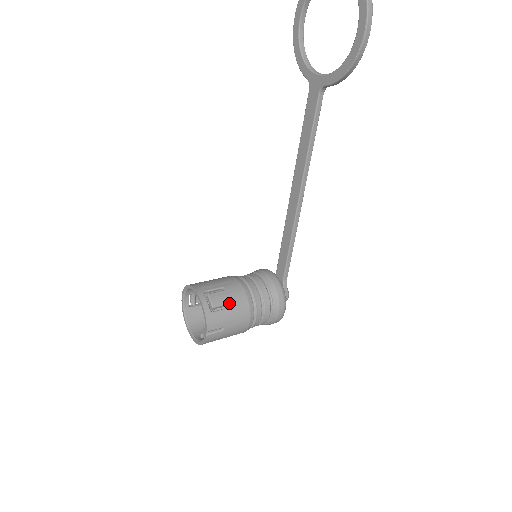
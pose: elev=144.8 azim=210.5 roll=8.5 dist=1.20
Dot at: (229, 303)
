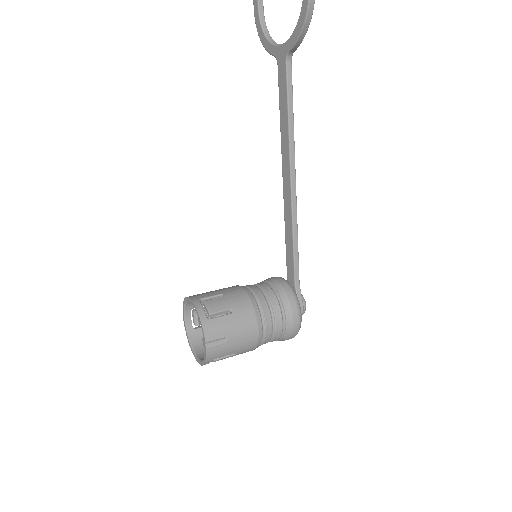
Dot at: (229, 309)
